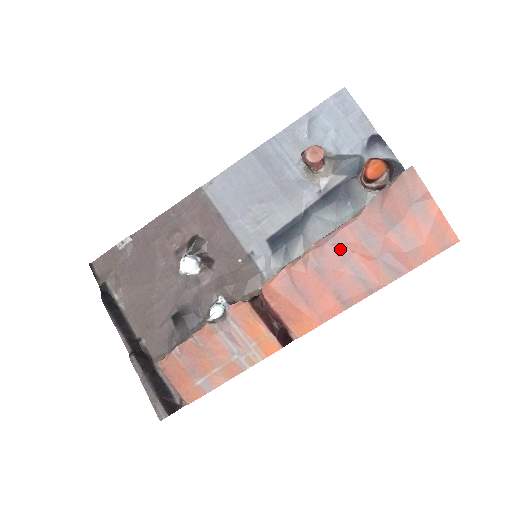
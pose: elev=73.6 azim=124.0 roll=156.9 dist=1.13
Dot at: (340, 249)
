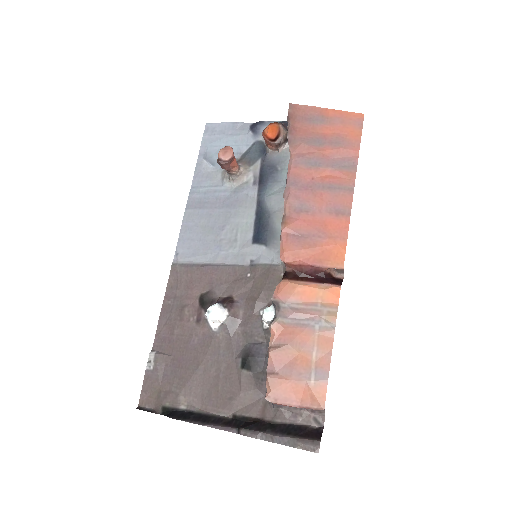
Dot at: (303, 185)
